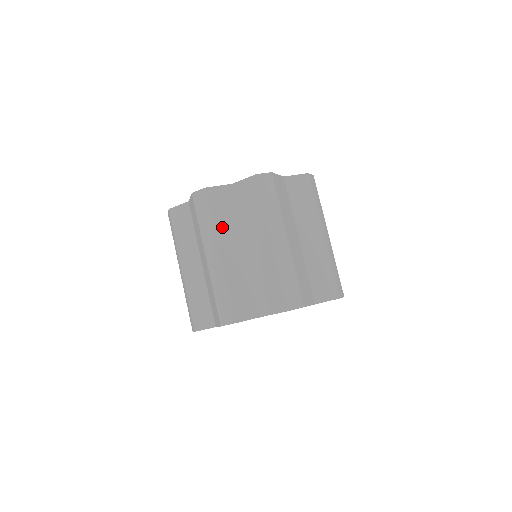
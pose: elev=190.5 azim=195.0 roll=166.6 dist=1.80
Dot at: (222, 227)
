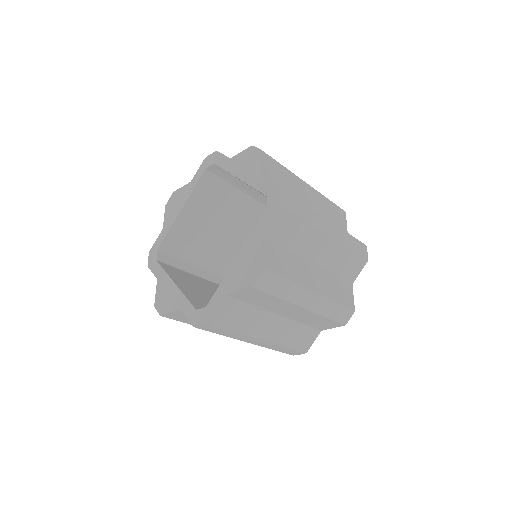
Dot at: (247, 326)
